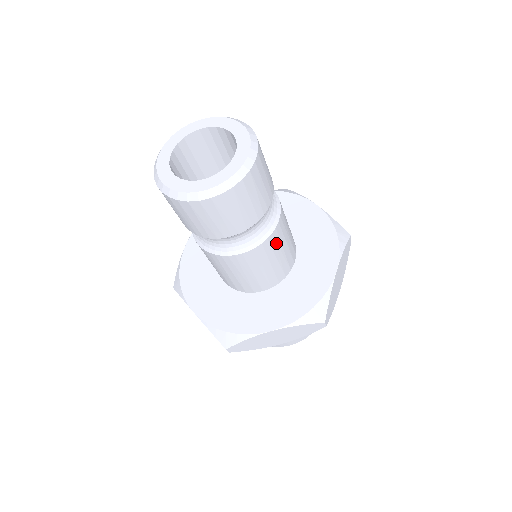
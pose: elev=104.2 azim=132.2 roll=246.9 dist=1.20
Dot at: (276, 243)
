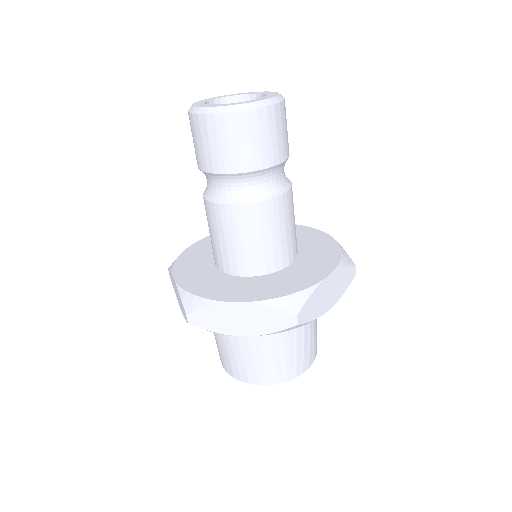
Dot at: (274, 215)
